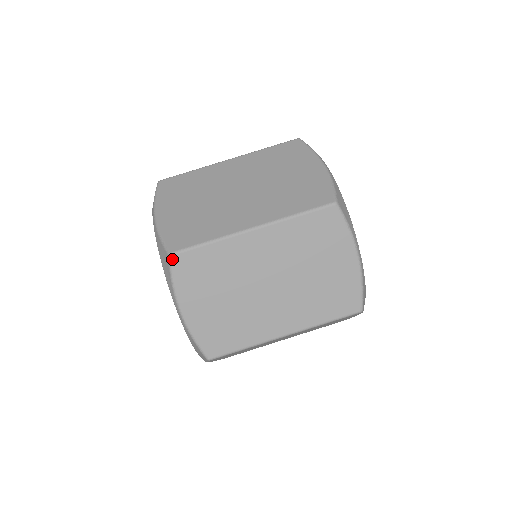
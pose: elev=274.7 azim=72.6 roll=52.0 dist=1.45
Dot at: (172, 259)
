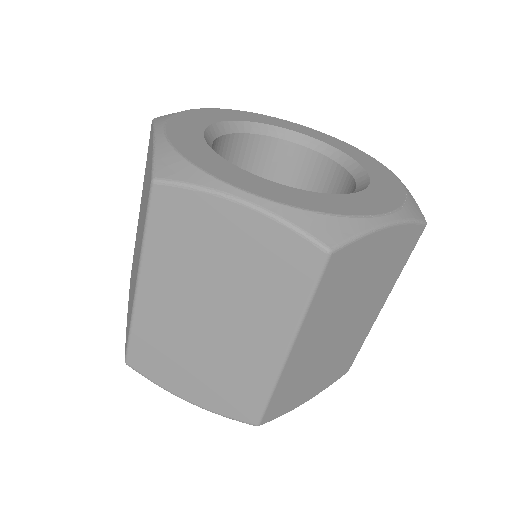
Dot at: (130, 365)
